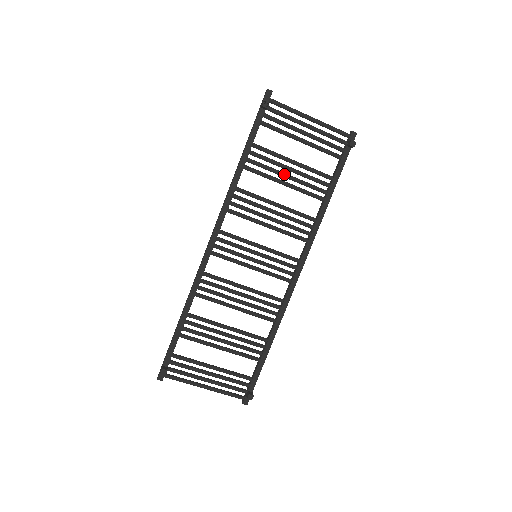
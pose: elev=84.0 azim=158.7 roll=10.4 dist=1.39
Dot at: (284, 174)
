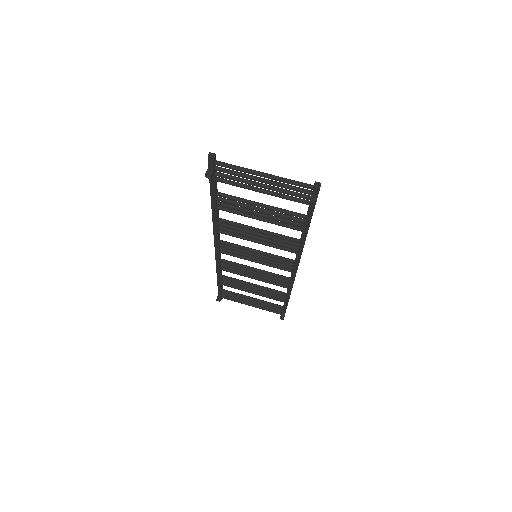
Dot at: (255, 214)
